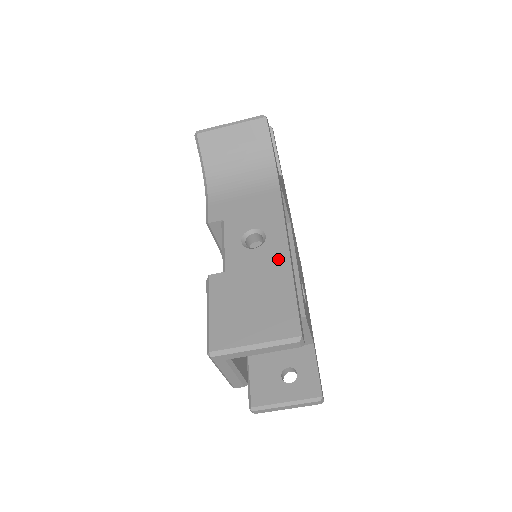
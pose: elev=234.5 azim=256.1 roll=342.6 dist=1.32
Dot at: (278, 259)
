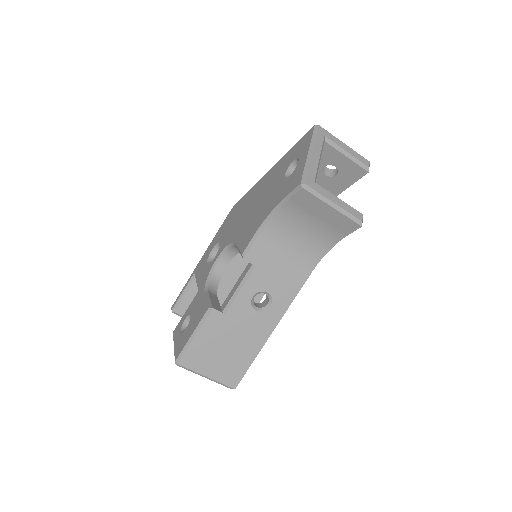
Dot at: (263, 331)
